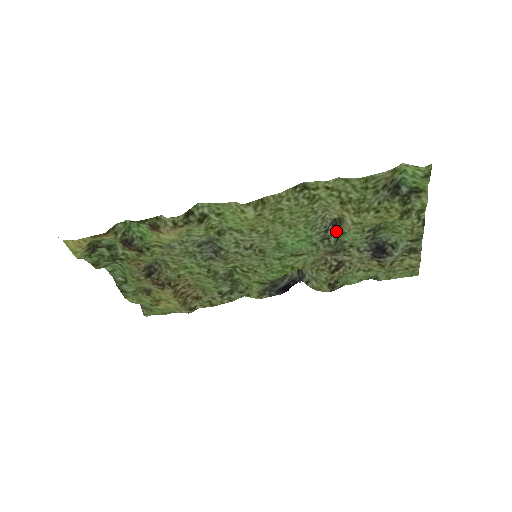
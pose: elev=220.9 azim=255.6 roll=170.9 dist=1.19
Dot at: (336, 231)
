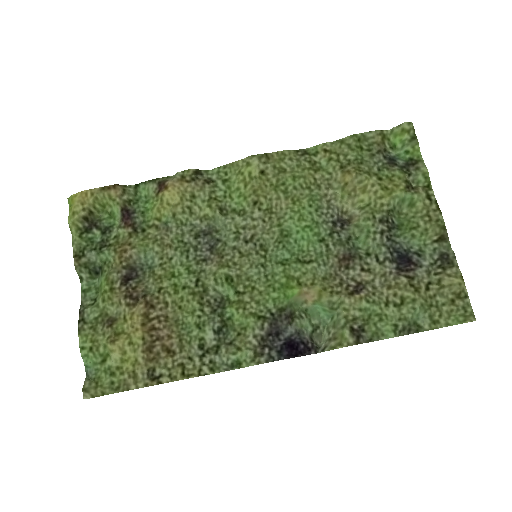
Dot at: (346, 230)
